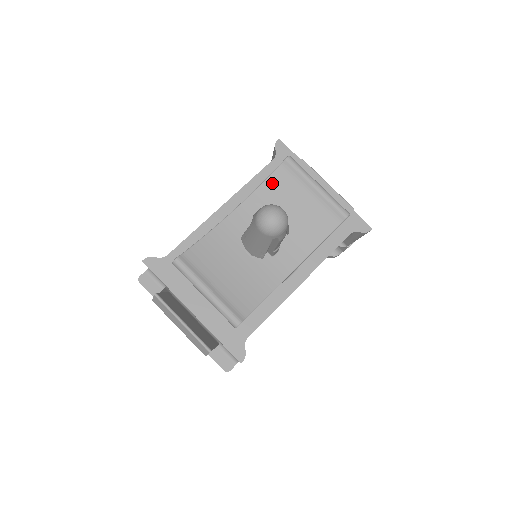
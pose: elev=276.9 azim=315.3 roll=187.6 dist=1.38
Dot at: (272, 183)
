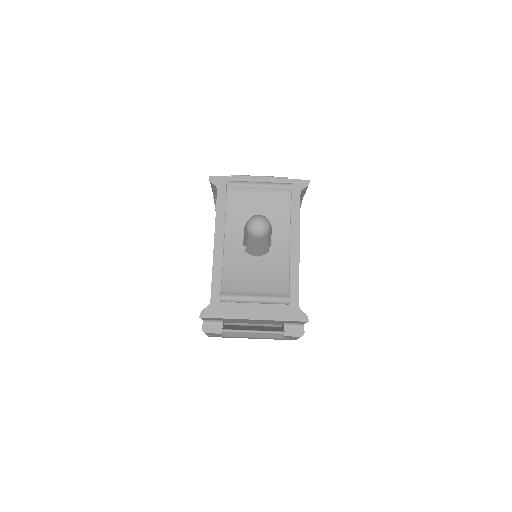
Dot at: (232, 205)
